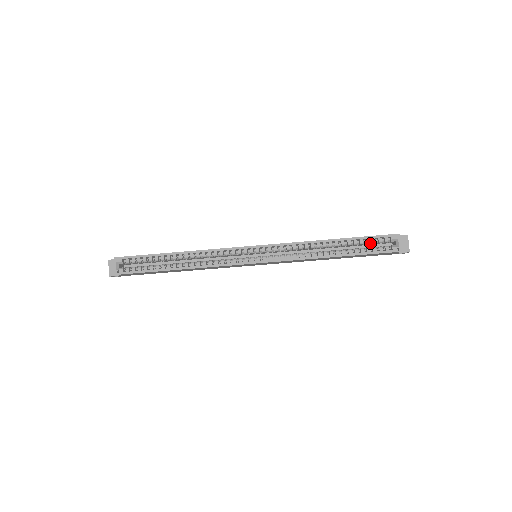
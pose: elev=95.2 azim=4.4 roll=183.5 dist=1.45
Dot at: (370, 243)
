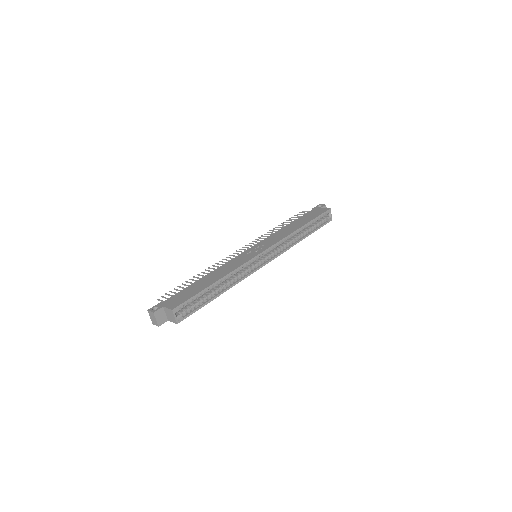
Dot at: (316, 220)
